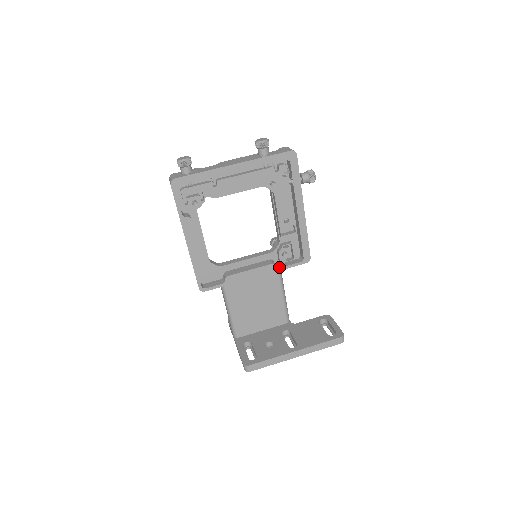
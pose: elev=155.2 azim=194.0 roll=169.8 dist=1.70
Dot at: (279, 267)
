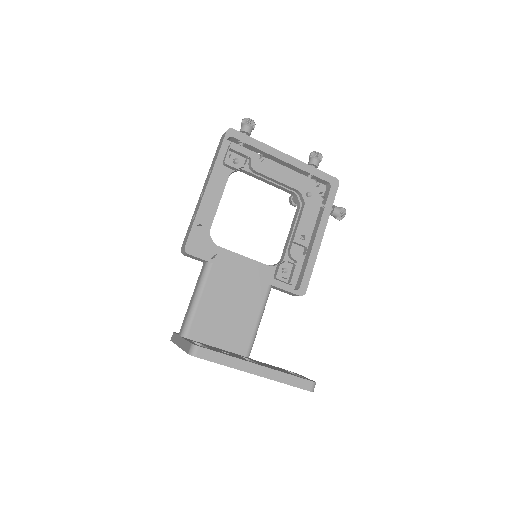
Dot at: occluded
